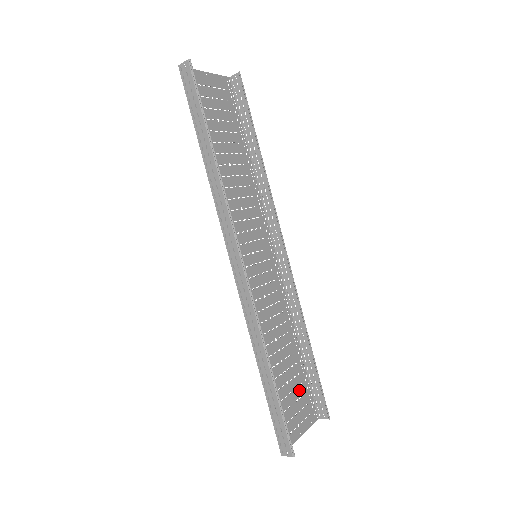
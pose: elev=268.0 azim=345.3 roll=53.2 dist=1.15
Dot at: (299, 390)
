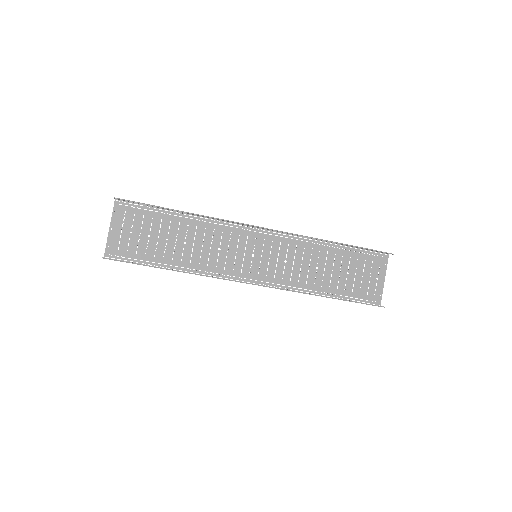
Dot at: (360, 264)
